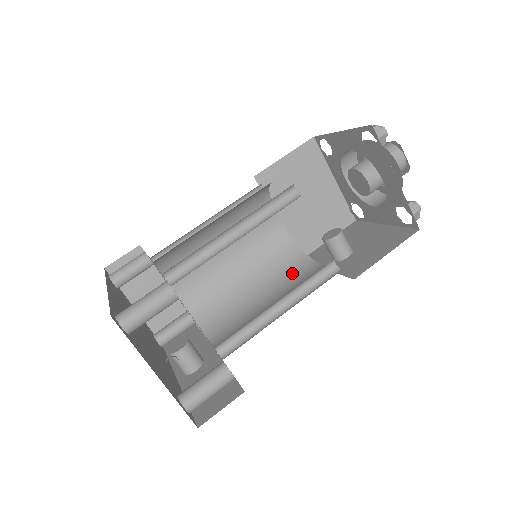
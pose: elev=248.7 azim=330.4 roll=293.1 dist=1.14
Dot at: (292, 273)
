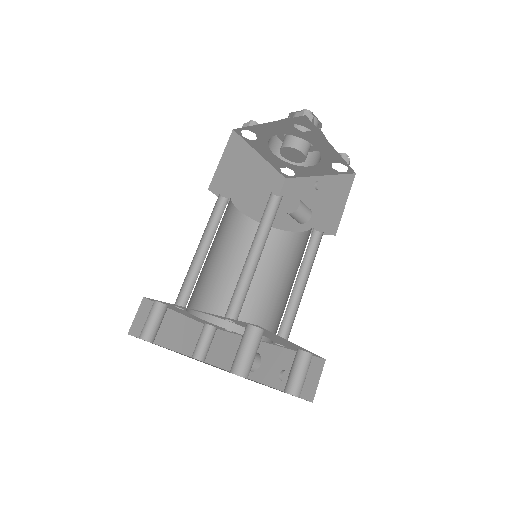
Dot at: (275, 250)
